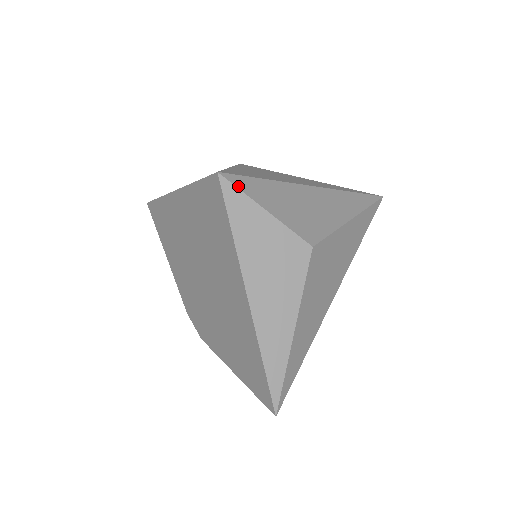
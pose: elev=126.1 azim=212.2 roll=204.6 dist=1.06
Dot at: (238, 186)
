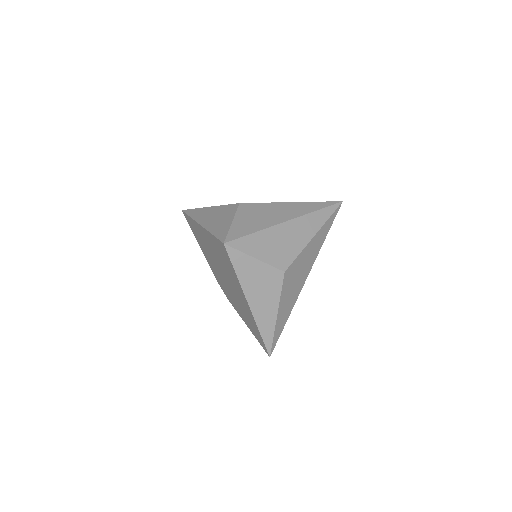
Dot at: (237, 248)
